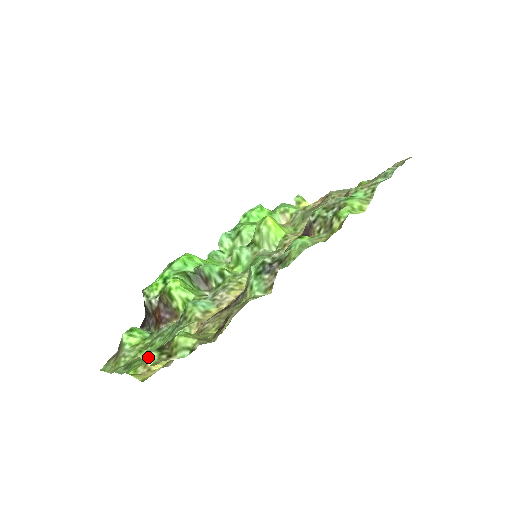
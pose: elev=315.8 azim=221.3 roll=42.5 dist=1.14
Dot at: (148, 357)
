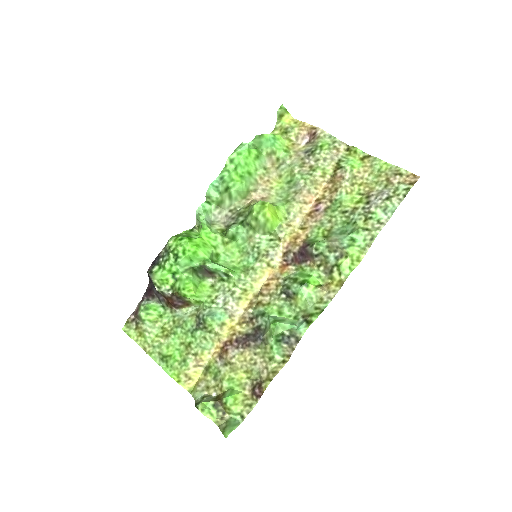
Dot at: (210, 415)
